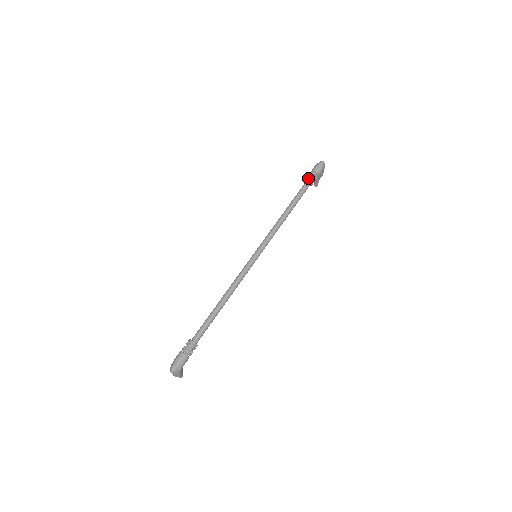
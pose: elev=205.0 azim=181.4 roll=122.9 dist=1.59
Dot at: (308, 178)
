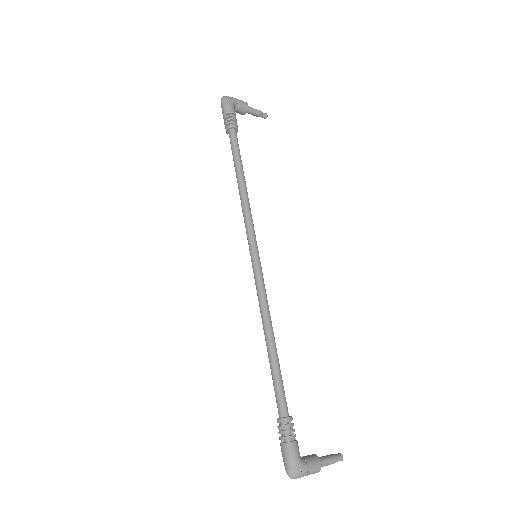
Dot at: occluded
